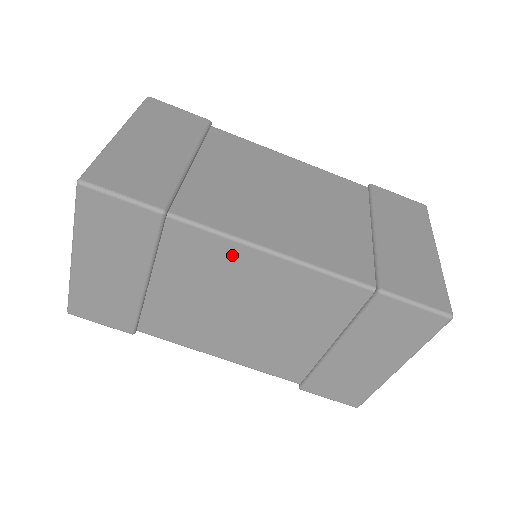
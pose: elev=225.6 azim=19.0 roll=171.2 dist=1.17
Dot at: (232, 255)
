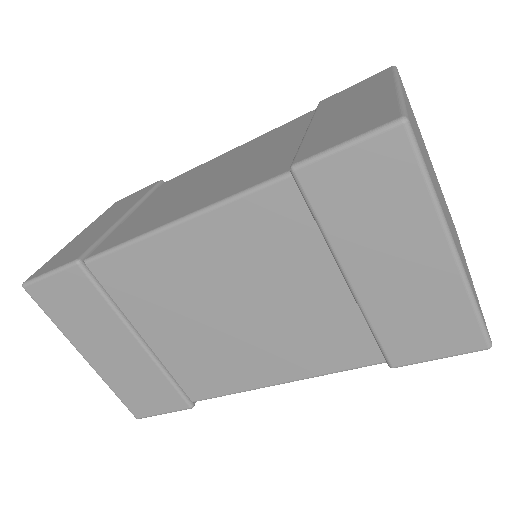
Dot at: (154, 256)
